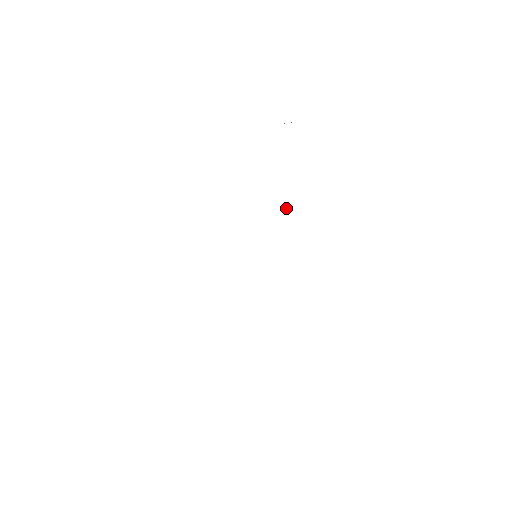
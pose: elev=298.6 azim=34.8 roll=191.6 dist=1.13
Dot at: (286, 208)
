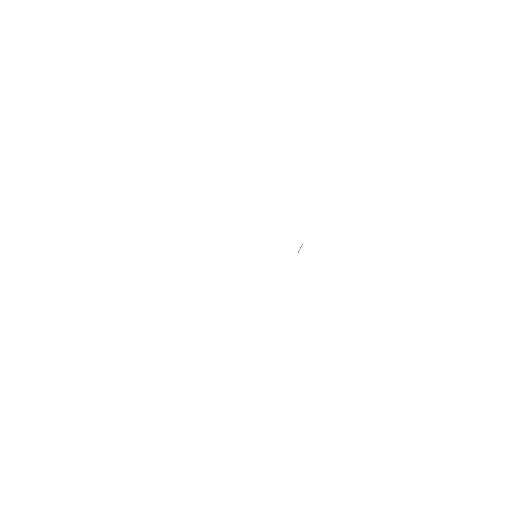
Dot at: (300, 248)
